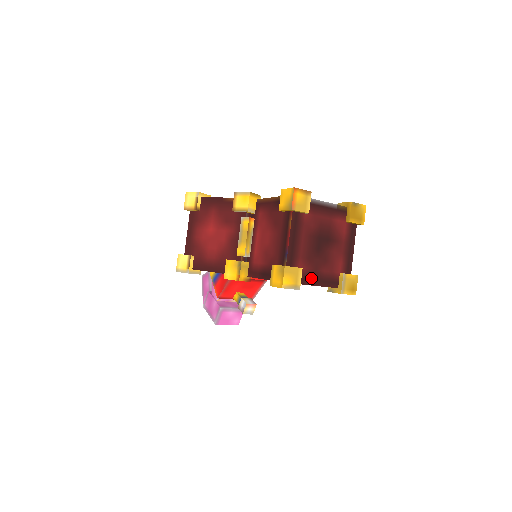
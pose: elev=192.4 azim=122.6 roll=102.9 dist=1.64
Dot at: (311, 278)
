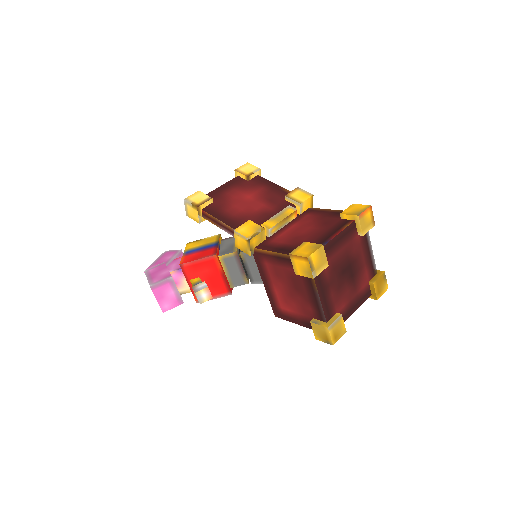
Dot at: (322, 285)
